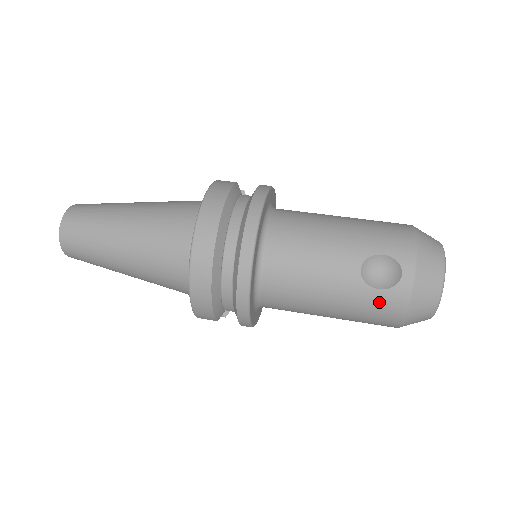
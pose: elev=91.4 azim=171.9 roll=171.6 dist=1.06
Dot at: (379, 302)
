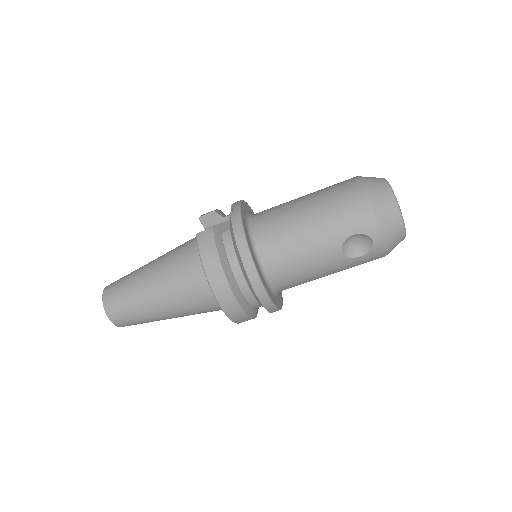
Dot at: (364, 261)
